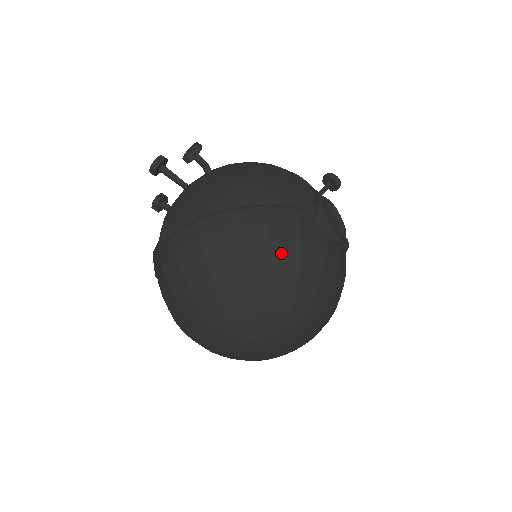
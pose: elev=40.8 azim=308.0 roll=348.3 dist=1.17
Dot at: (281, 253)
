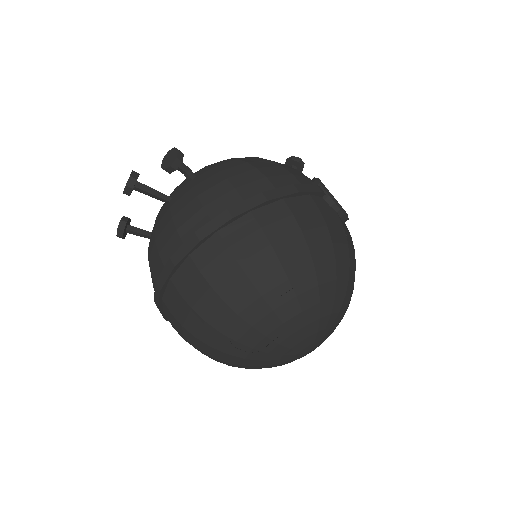
Dot at: (315, 241)
